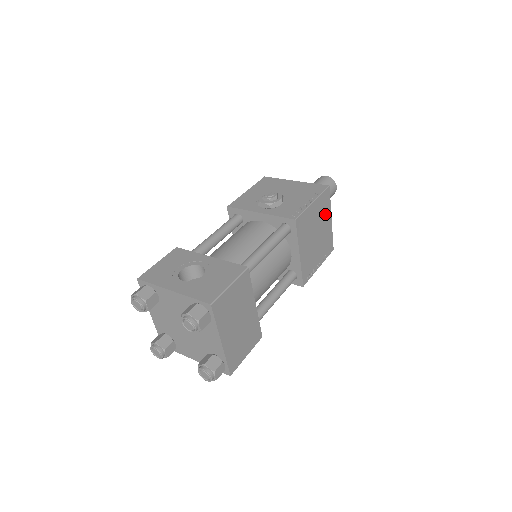
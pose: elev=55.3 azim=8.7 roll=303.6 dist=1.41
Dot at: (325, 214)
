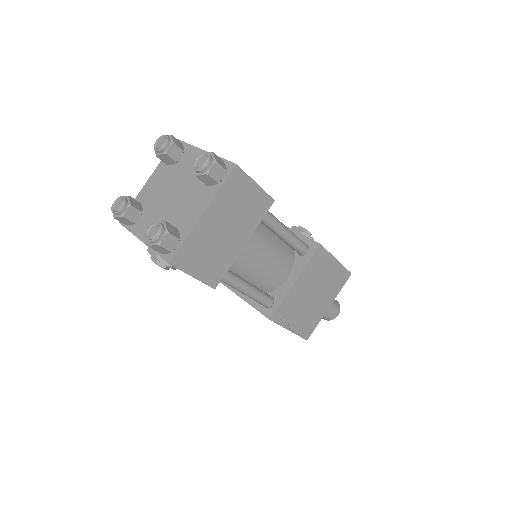
Dot at: (331, 291)
